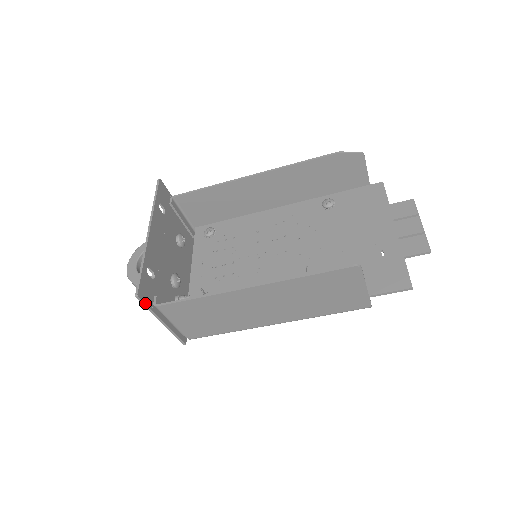
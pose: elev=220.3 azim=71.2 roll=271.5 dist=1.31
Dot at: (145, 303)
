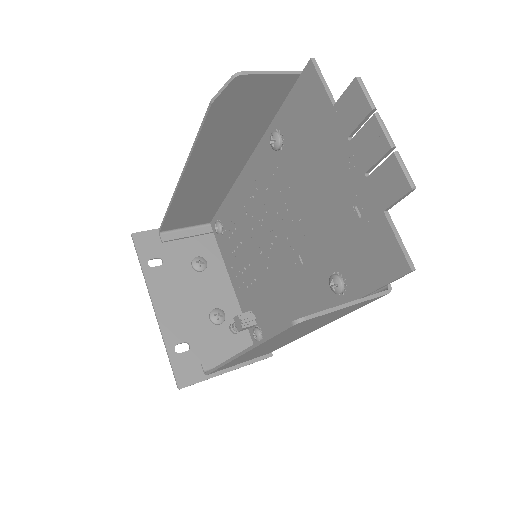
Dot at: (193, 384)
